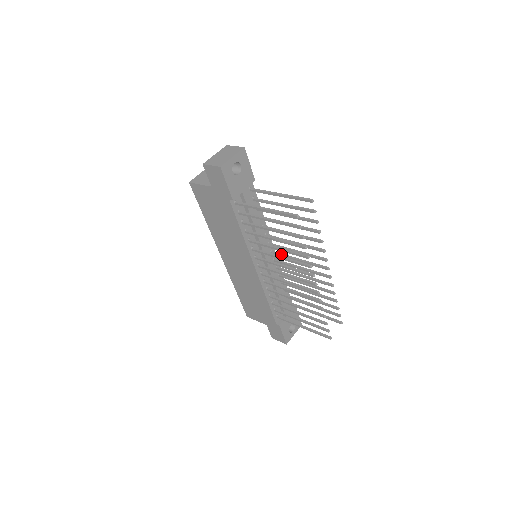
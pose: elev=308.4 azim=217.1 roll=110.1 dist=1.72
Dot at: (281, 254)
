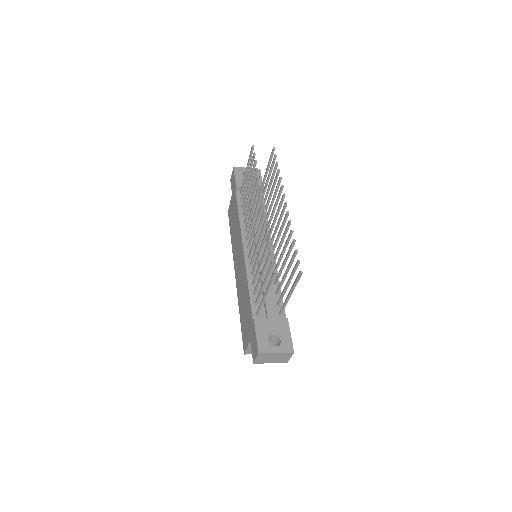
Dot at: (271, 240)
